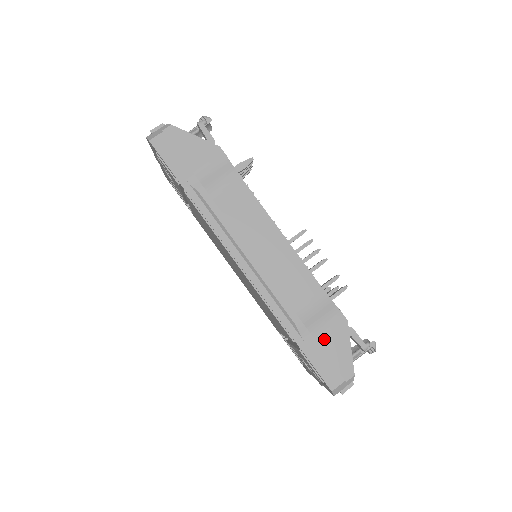
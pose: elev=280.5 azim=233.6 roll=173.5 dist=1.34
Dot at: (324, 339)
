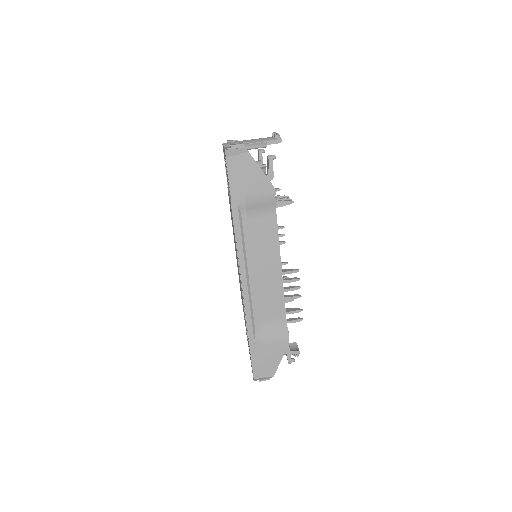
Dot at: (268, 348)
